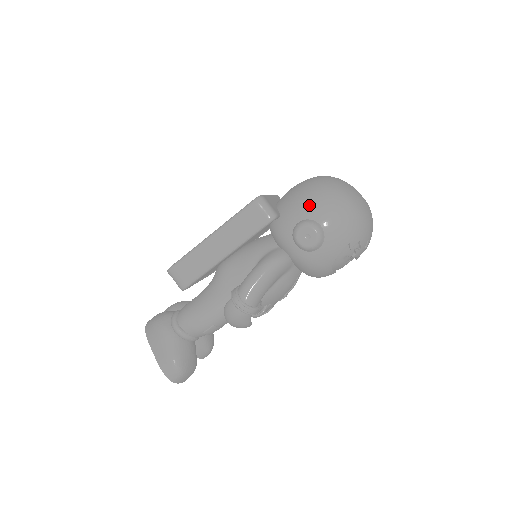
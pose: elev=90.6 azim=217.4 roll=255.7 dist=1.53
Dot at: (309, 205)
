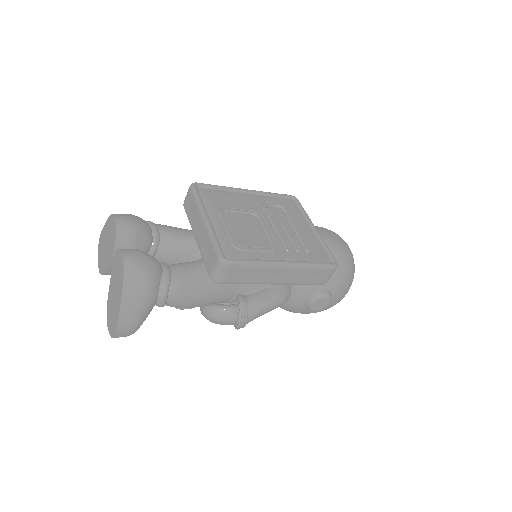
Dot at: (340, 283)
